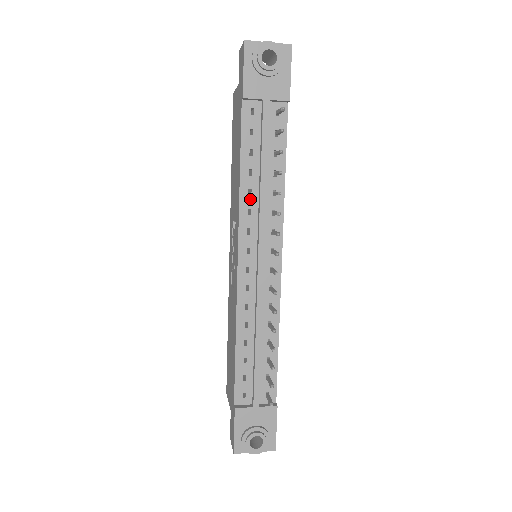
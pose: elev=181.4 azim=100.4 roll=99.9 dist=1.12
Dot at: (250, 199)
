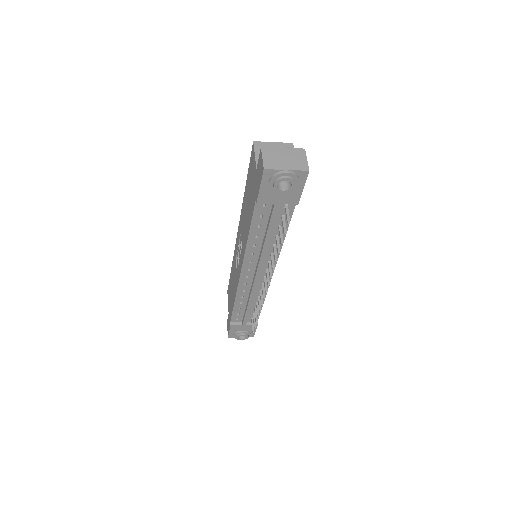
Dot at: (254, 248)
